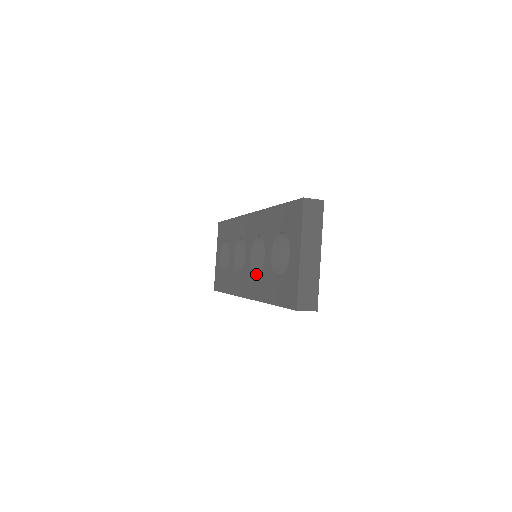
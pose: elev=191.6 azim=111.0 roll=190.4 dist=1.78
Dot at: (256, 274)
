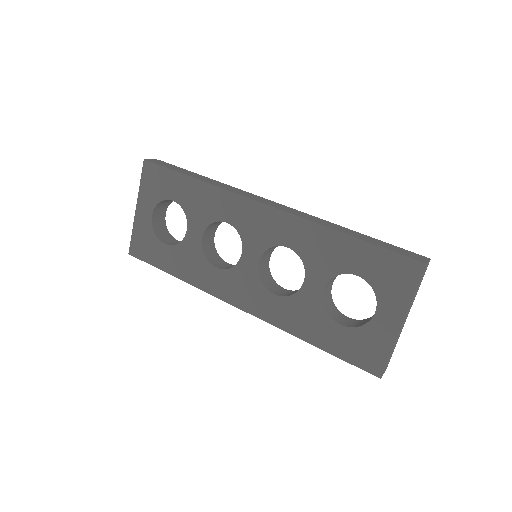
Dot at: (271, 291)
